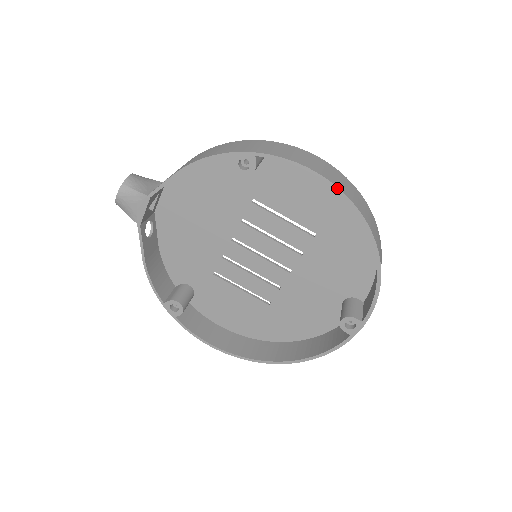
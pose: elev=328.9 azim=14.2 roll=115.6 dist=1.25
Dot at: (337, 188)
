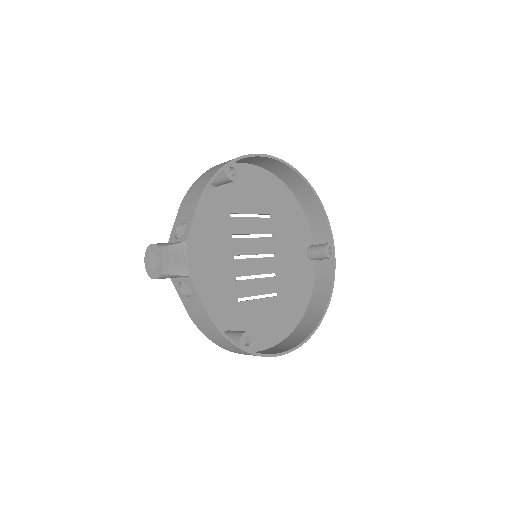
Dot at: (279, 159)
